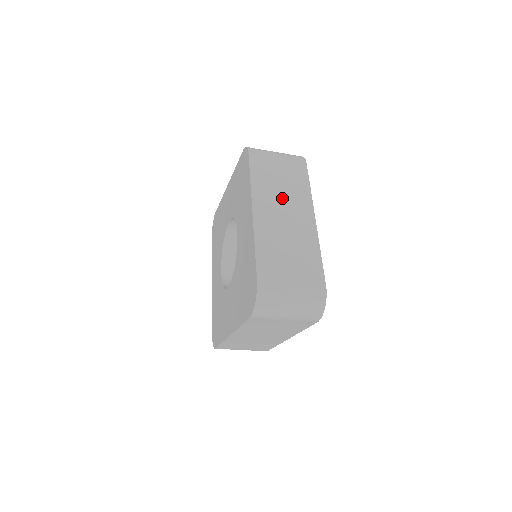
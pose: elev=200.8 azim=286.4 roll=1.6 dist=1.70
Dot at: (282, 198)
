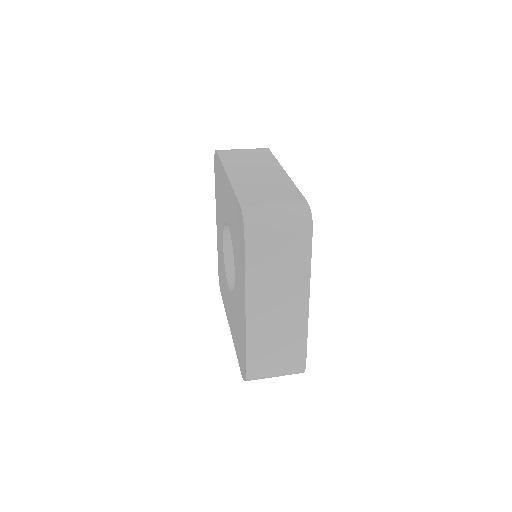
Dot at: (277, 286)
